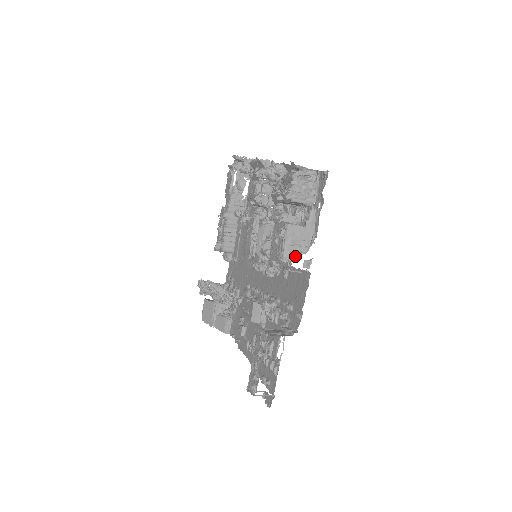
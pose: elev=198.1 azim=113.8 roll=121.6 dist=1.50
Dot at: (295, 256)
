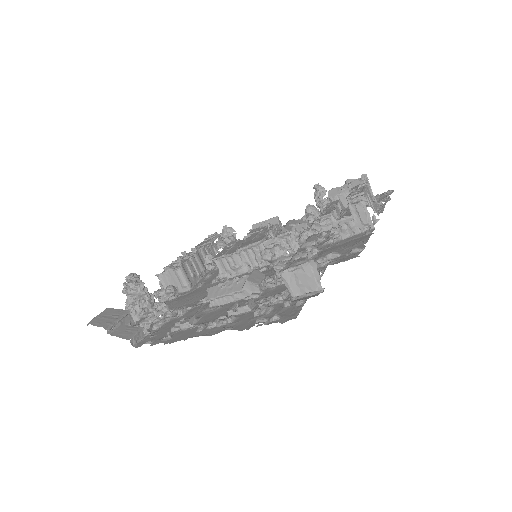
Dot at: (370, 204)
